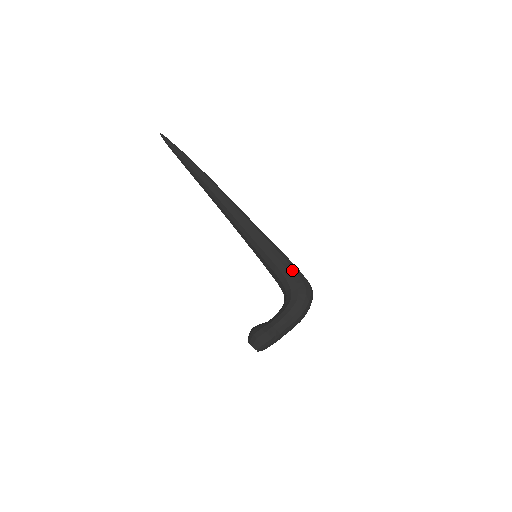
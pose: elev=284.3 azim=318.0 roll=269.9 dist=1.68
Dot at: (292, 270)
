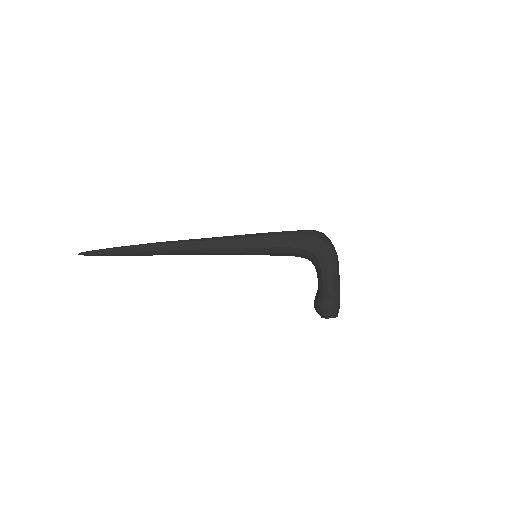
Dot at: (294, 237)
